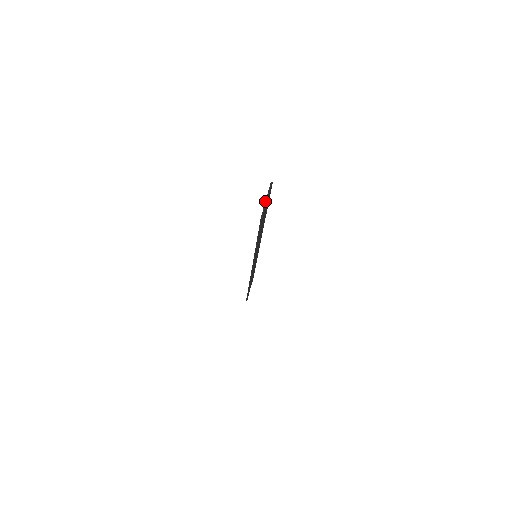
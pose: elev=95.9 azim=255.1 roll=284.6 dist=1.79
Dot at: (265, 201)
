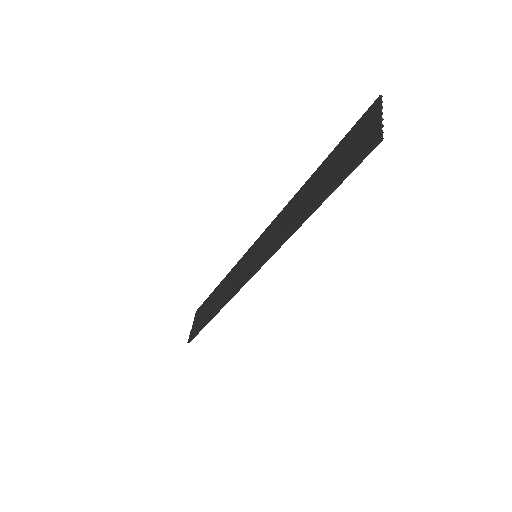
Dot at: (379, 118)
